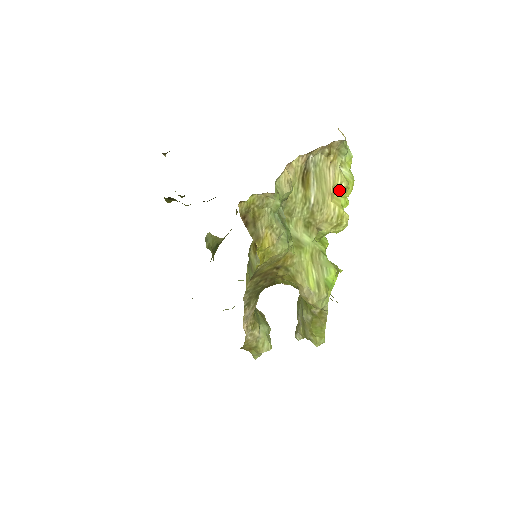
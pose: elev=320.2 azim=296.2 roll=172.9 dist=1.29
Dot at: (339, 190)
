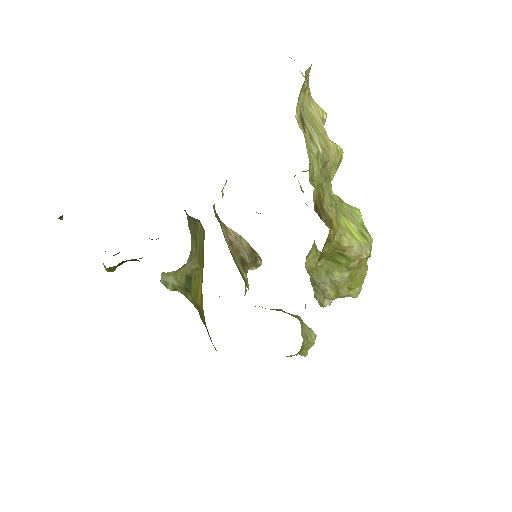
Dot at: occluded
